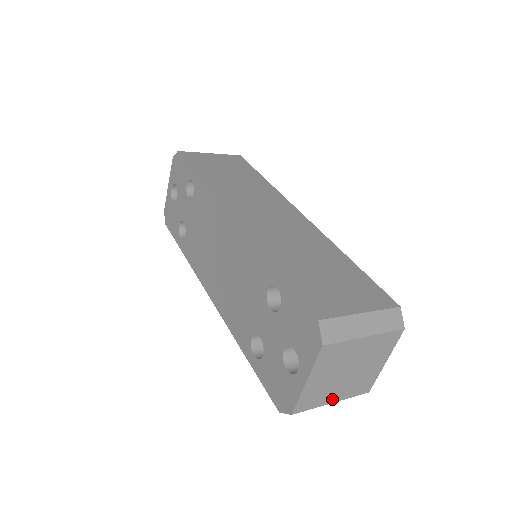
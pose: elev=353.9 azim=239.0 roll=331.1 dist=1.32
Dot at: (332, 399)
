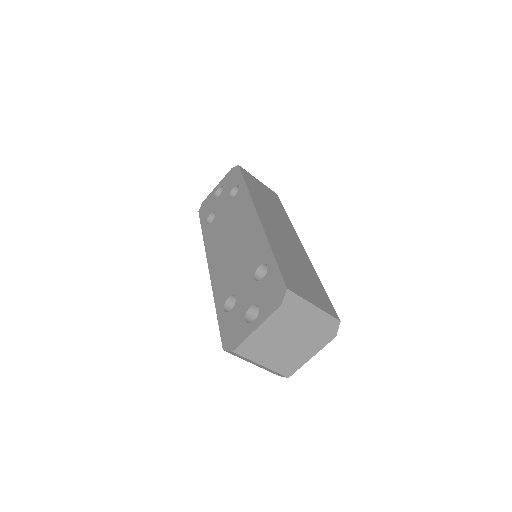
Dot at: (263, 361)
